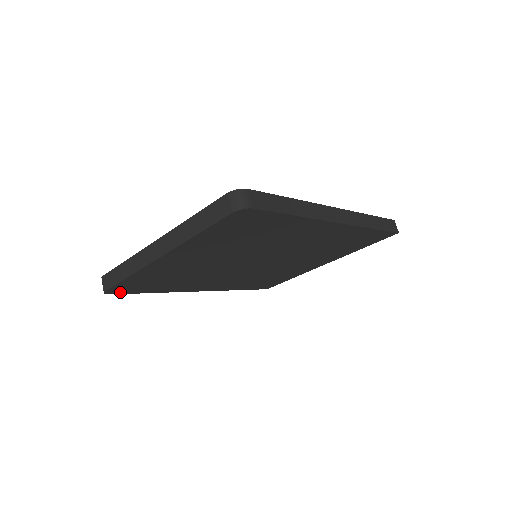
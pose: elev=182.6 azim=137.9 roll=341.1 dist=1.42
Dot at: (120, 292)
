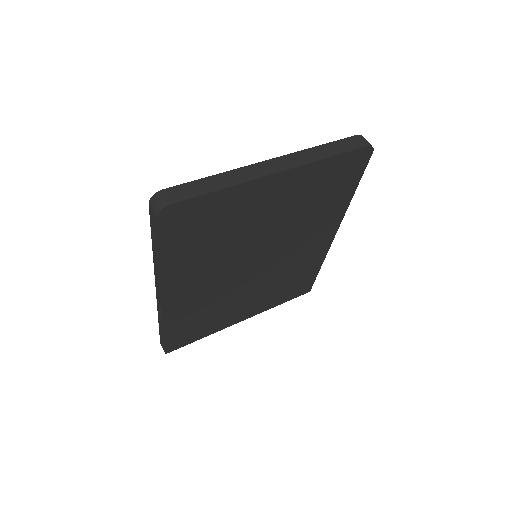
Dot at: (164, 224)
